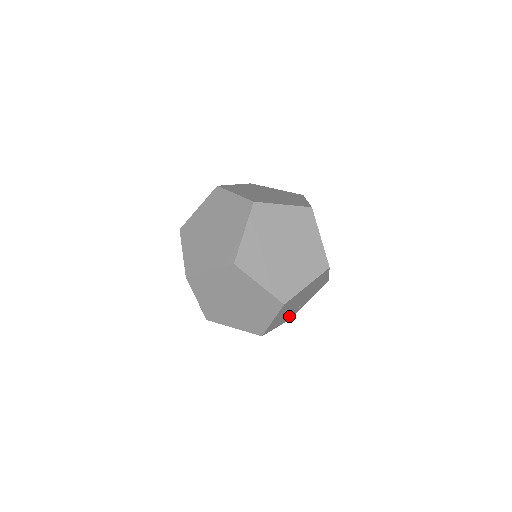
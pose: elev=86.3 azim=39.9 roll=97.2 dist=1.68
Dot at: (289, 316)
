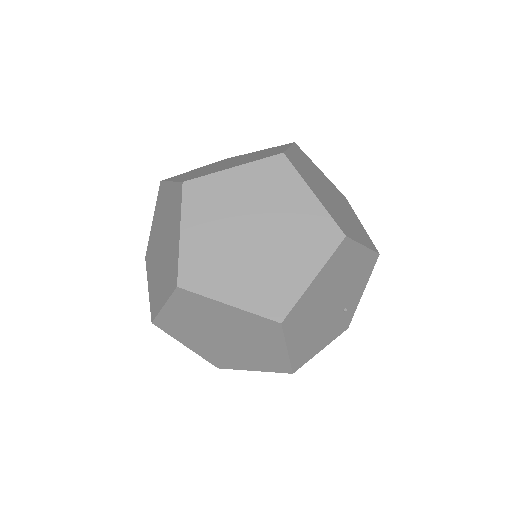
Dot at: (336, 327)
